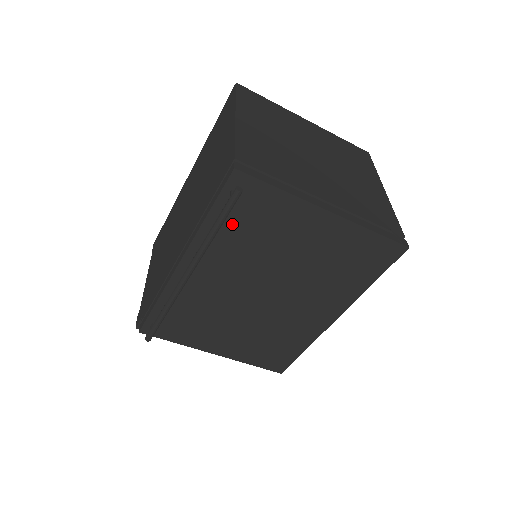
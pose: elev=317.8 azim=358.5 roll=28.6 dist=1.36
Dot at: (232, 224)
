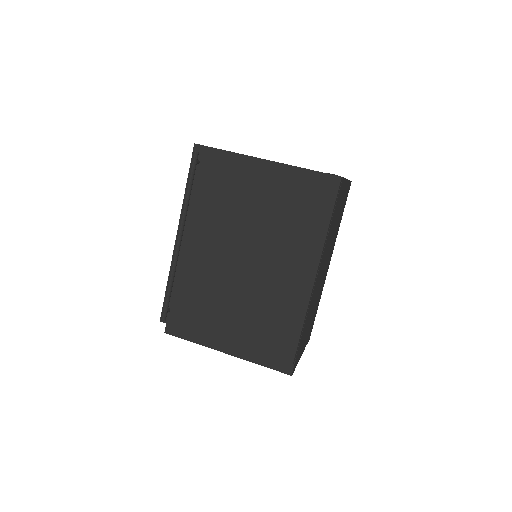
Dot at: (204, 189)
